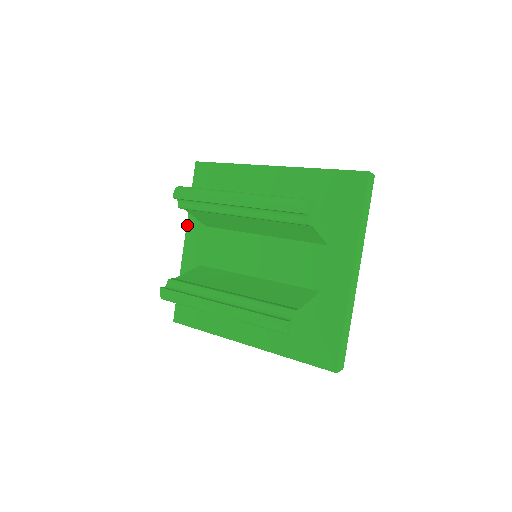
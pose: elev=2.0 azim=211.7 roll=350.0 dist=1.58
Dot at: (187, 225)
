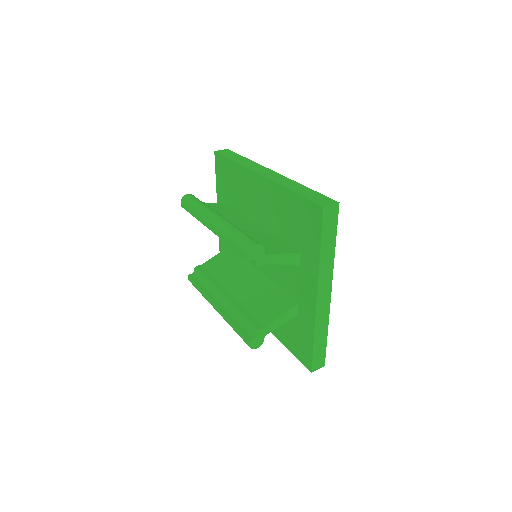
Dot at: occluded
